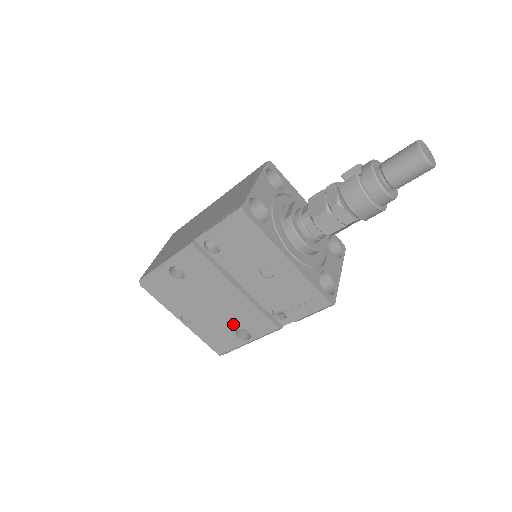
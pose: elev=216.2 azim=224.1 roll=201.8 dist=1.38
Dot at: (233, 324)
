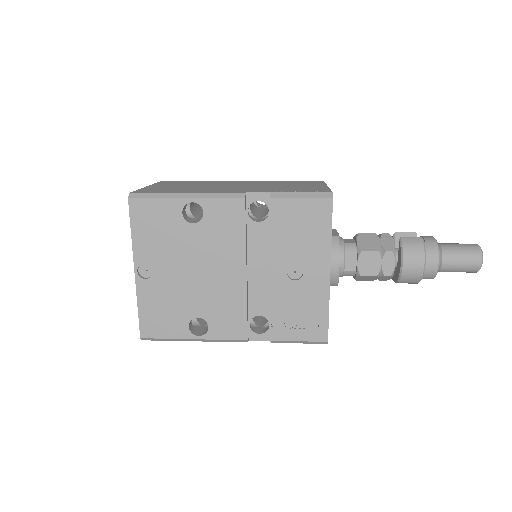
Dot at: (199, 308)
